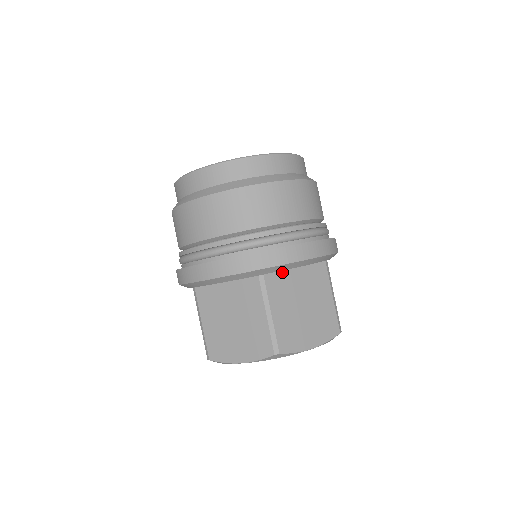
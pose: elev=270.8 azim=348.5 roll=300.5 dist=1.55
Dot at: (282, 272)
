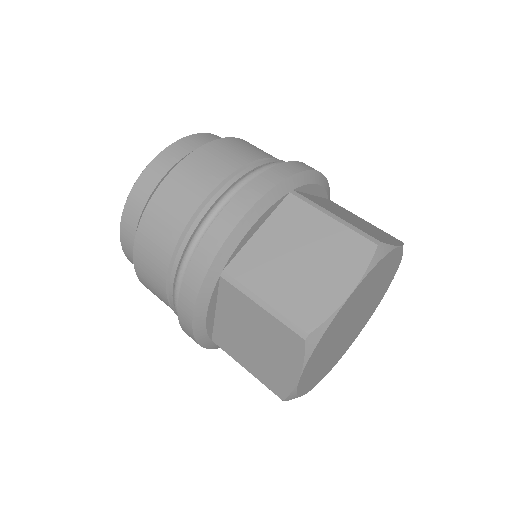
Dot at: (306, 194)
